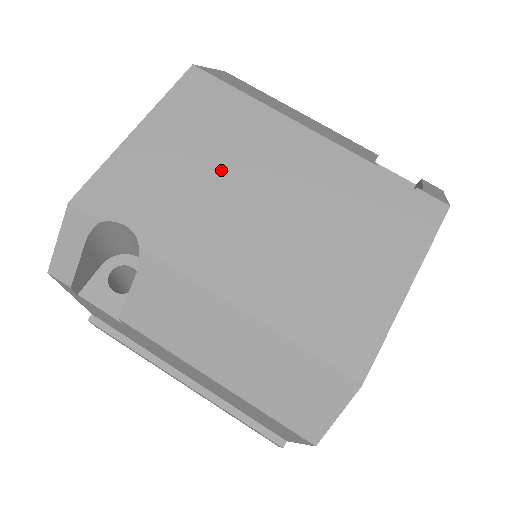
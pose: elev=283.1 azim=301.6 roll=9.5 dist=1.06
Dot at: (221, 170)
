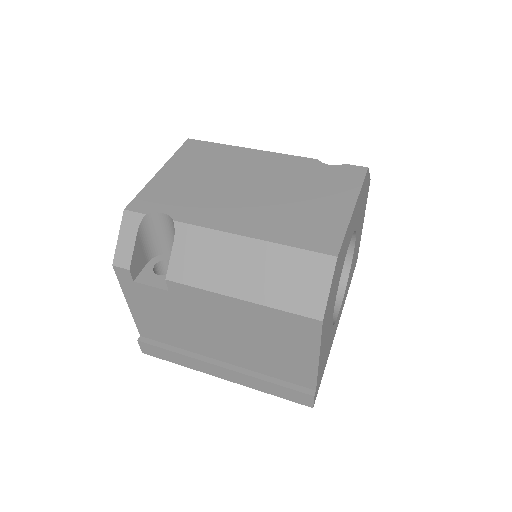
Dot at: (217, 178)
